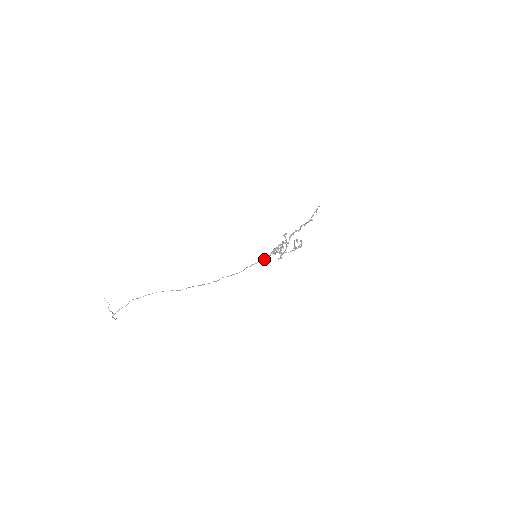
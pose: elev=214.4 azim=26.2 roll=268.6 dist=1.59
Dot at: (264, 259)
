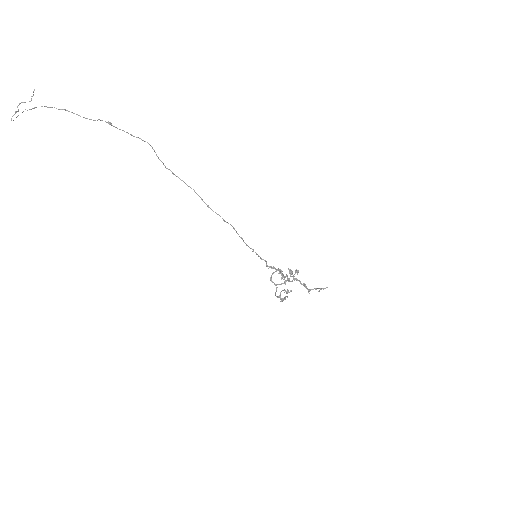
Dot at: occluded
